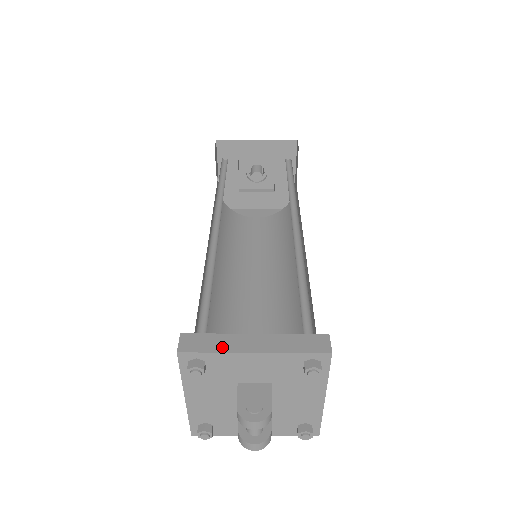
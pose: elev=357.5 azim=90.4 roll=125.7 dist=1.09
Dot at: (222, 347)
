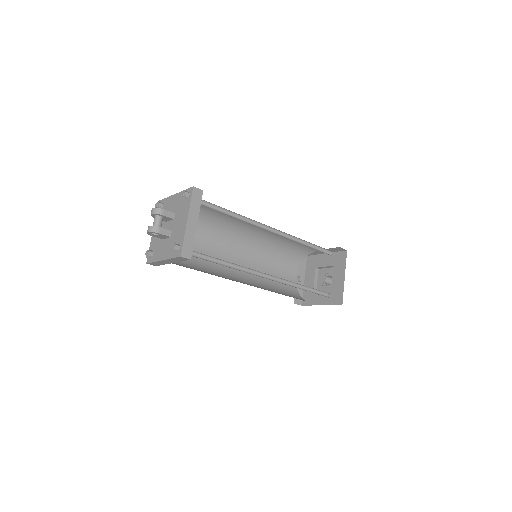
Dot at: occluded
